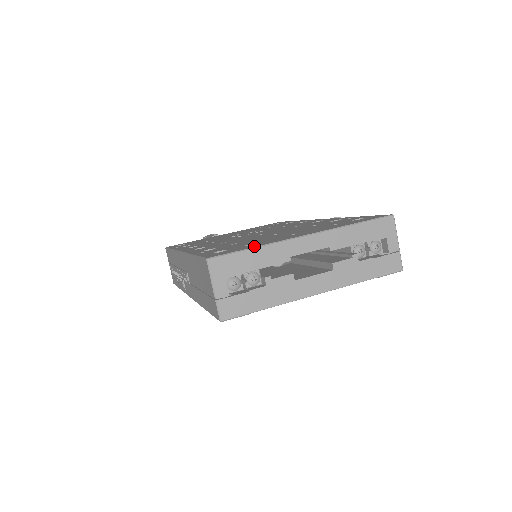
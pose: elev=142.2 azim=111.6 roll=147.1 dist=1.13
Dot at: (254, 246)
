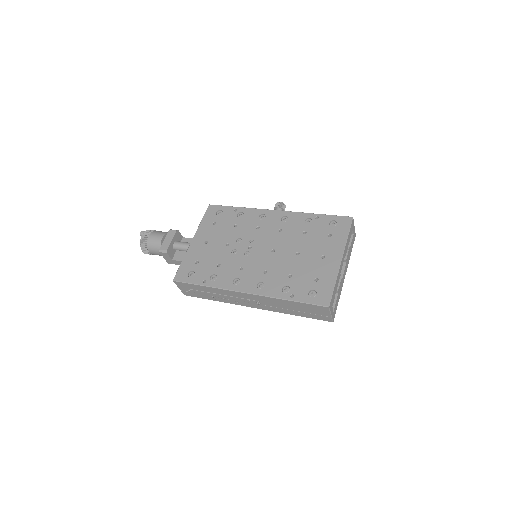
Dot at: (332, 283)
